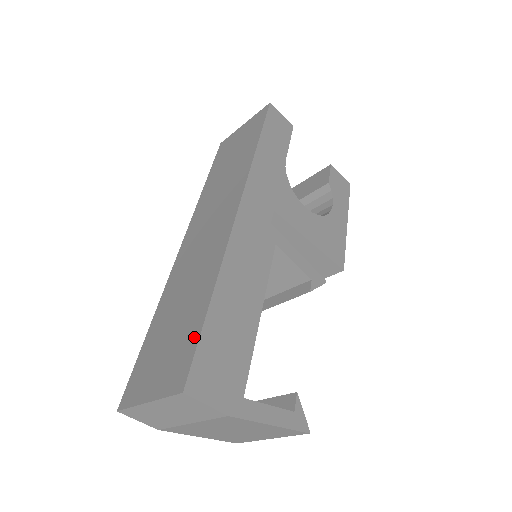
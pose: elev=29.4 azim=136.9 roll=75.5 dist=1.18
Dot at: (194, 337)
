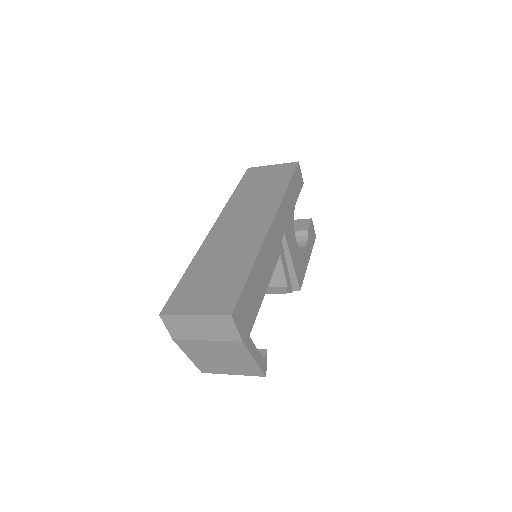
Dot at: (238, 287)
